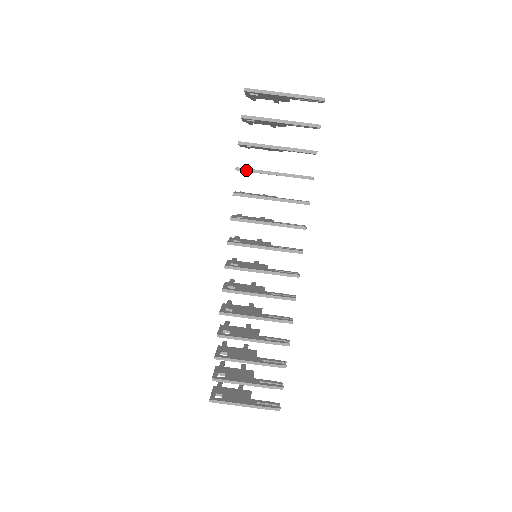
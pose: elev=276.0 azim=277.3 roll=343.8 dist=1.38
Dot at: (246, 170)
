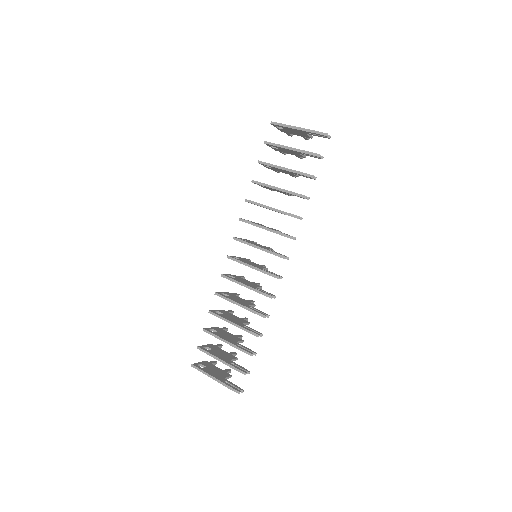
Dot at: (258, 183)
